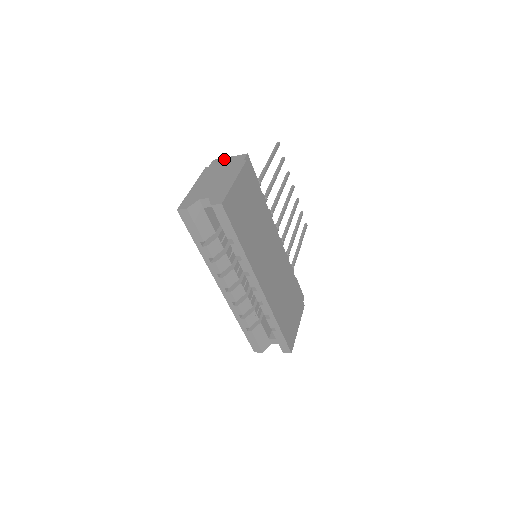
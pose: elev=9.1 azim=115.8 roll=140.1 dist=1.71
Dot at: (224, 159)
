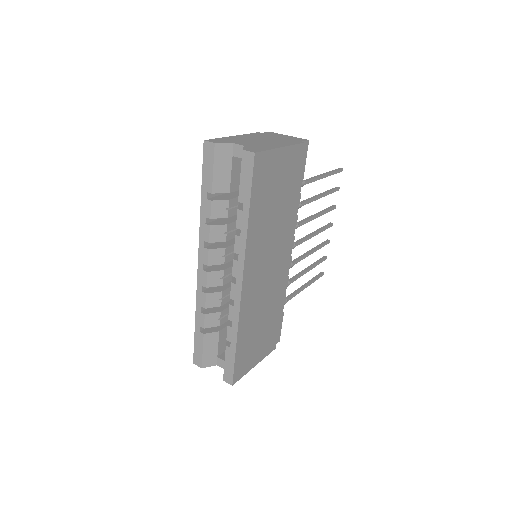
Dot at: (282, 134)
